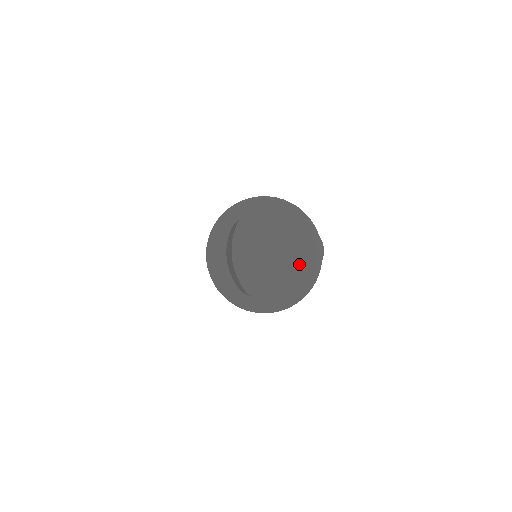
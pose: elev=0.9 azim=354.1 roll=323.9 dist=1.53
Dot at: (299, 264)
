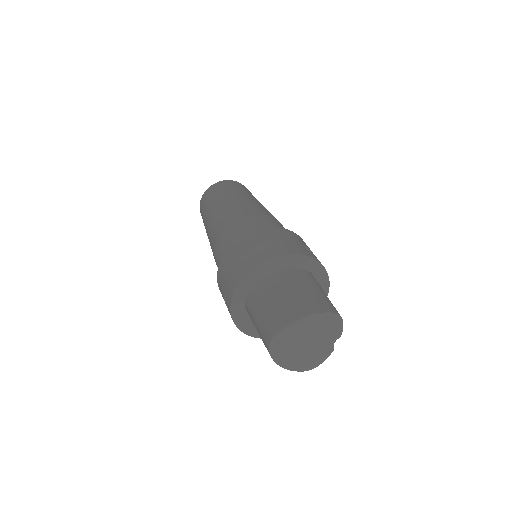
Dot at: (328, 335)
